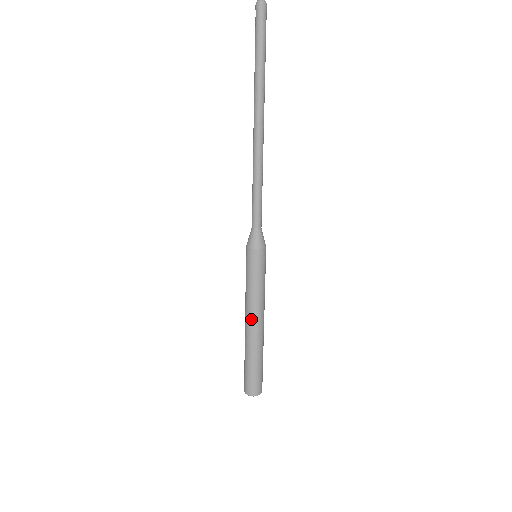
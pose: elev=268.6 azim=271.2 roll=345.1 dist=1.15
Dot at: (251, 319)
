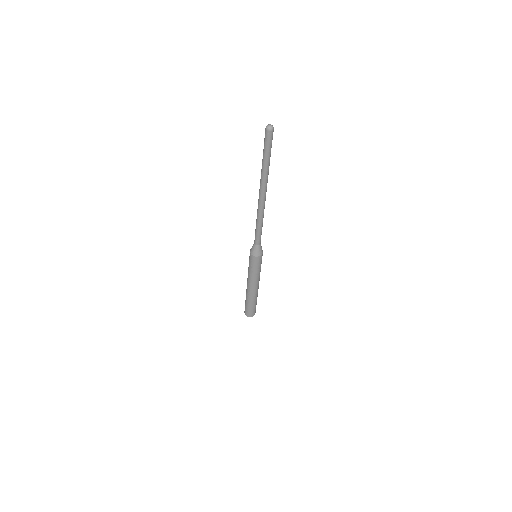
Dot at: (251, 286)
